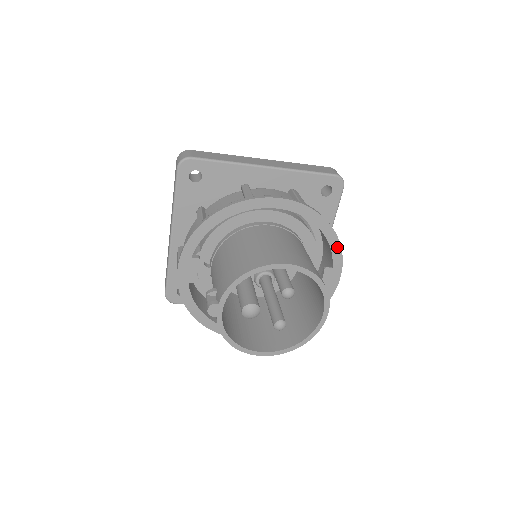
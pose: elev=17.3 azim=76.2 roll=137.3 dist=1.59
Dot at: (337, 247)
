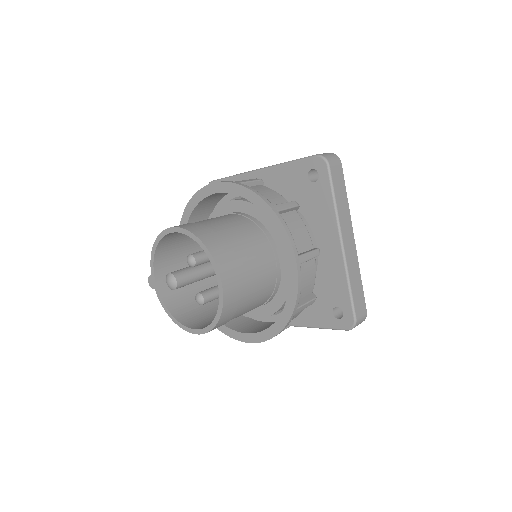
Dot at: (276, 221)
